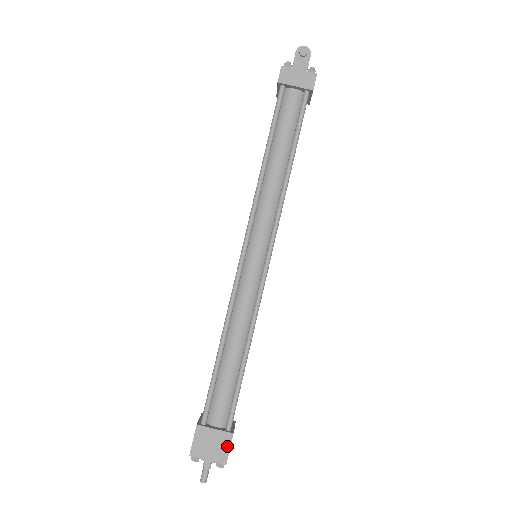
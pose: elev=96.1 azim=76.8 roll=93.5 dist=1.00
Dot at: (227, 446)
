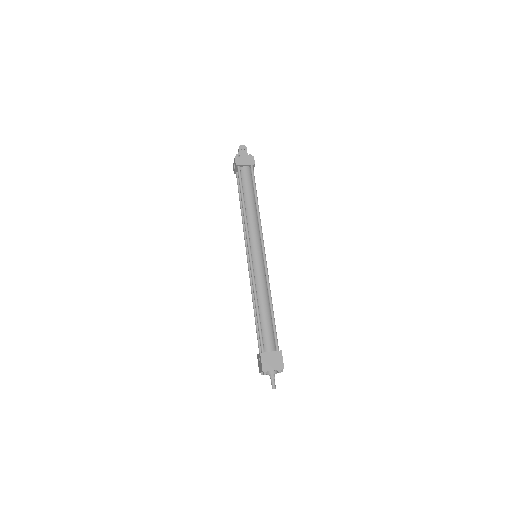
Dot at: (281, 359)
